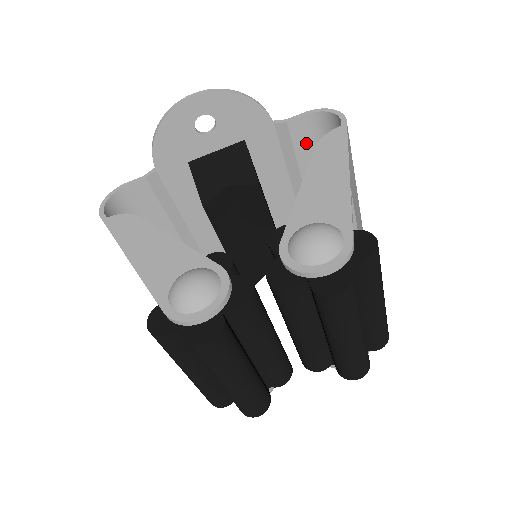
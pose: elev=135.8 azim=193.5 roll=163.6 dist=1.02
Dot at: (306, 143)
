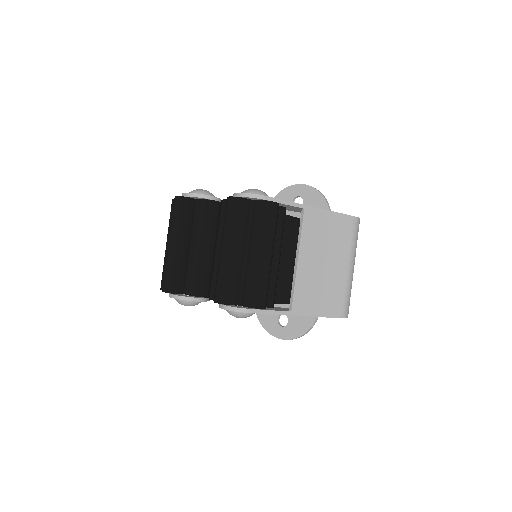
Dot at: occluded
